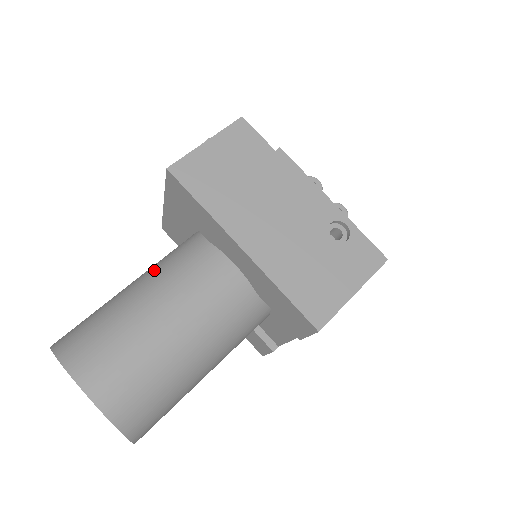
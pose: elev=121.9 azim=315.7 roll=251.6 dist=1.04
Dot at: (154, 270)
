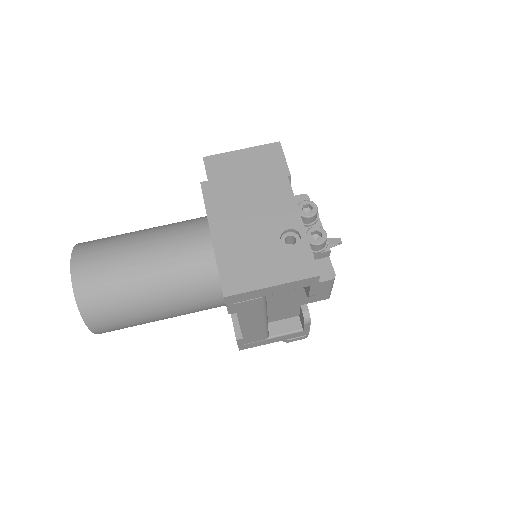
Dot at: occluded
